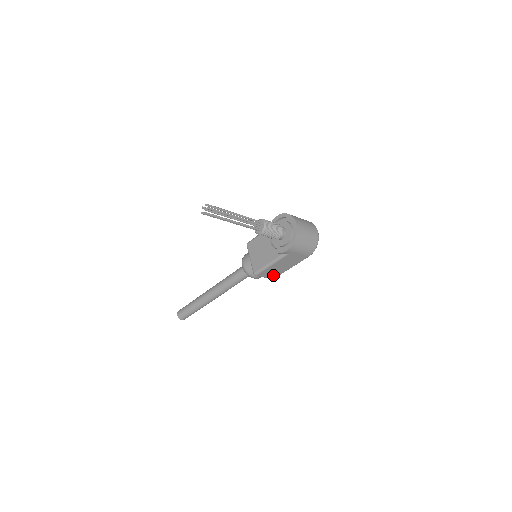
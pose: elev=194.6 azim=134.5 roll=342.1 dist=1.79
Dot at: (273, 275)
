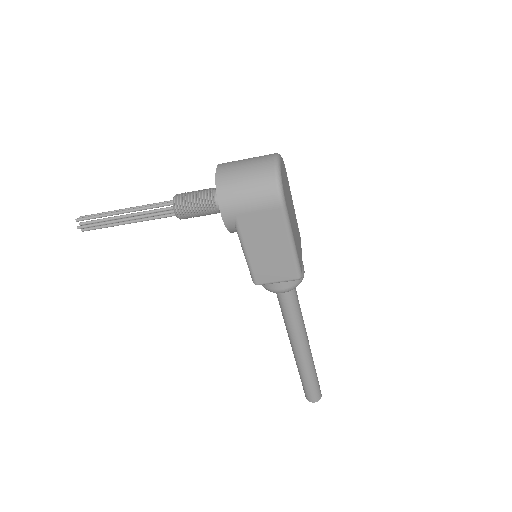
Dot at: (285, 272)
